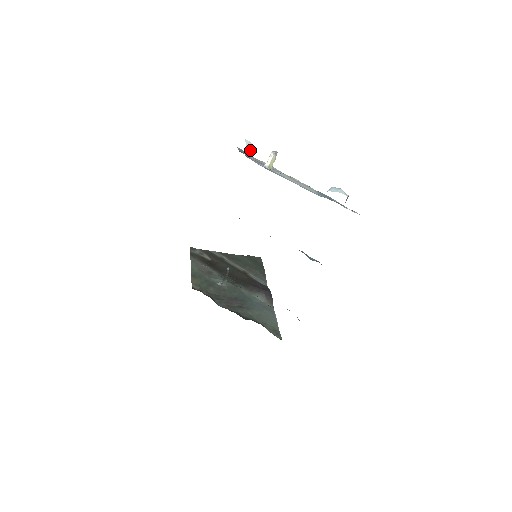
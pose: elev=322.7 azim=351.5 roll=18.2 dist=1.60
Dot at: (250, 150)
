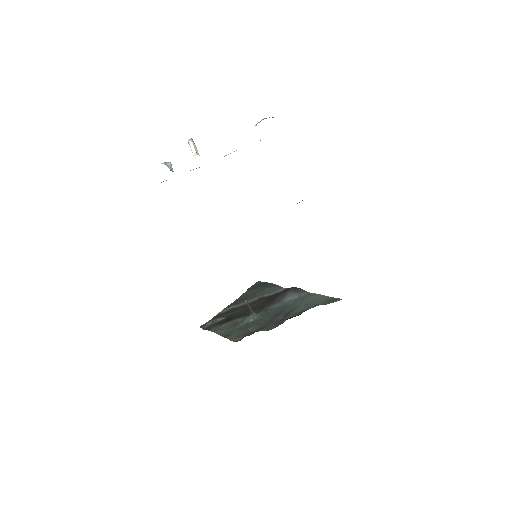
Dot at: (170, 168)
